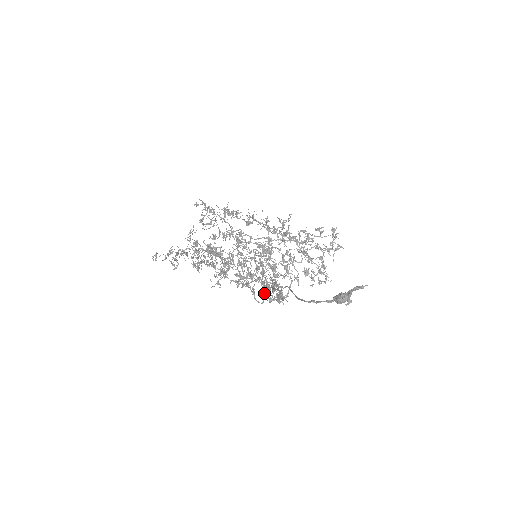
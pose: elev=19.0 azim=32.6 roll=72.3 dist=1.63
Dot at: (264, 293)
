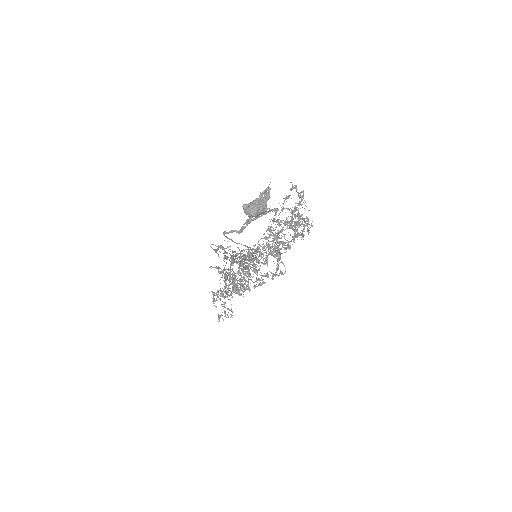
Dot at: (245, 269)
